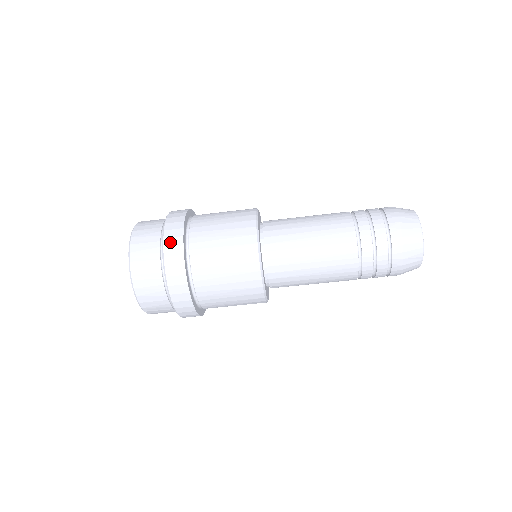
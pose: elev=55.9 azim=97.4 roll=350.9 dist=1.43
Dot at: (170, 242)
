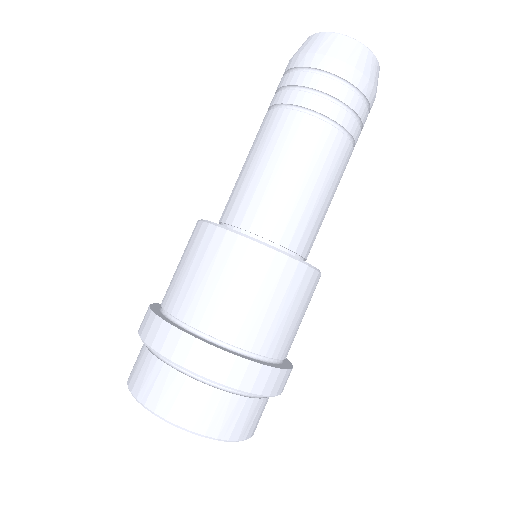
Dot at: (151, 335)
